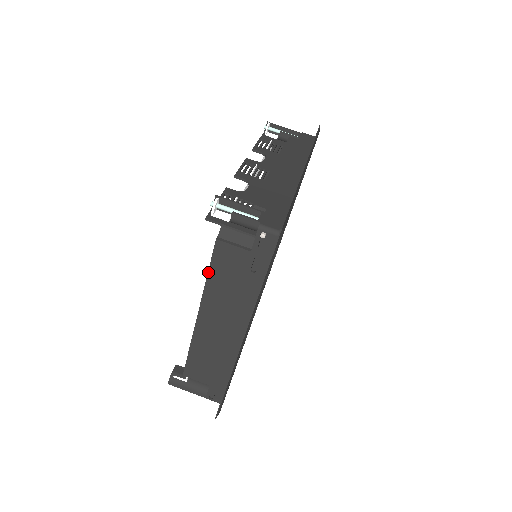
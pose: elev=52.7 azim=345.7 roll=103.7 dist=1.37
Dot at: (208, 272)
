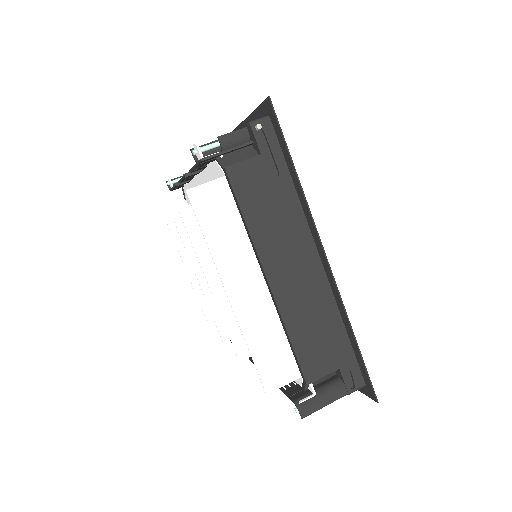
Dot at: (242, 213)
